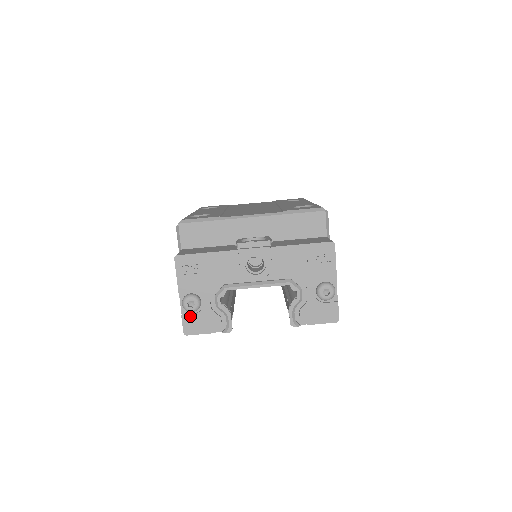
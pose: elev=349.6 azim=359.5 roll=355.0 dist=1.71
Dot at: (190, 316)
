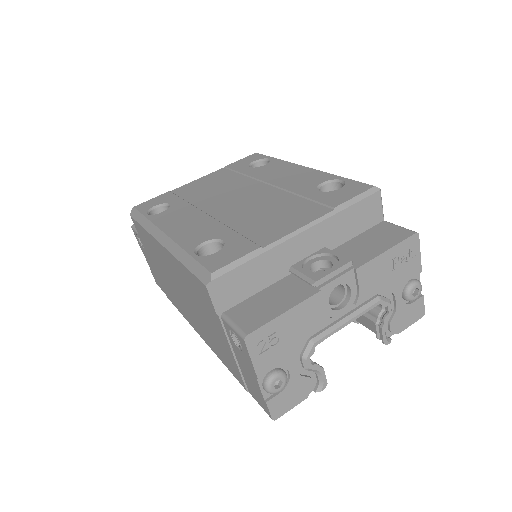
Dot at: (276, 397)
